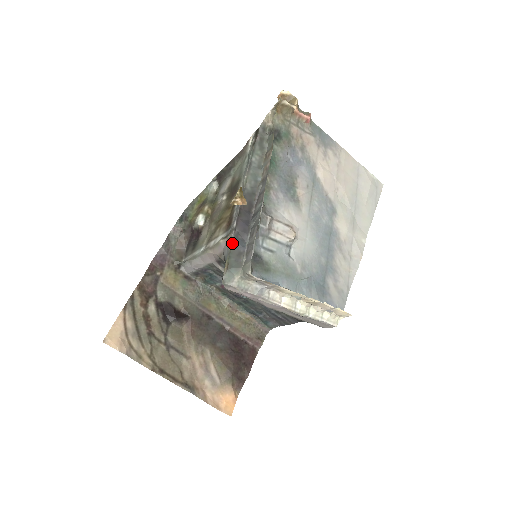
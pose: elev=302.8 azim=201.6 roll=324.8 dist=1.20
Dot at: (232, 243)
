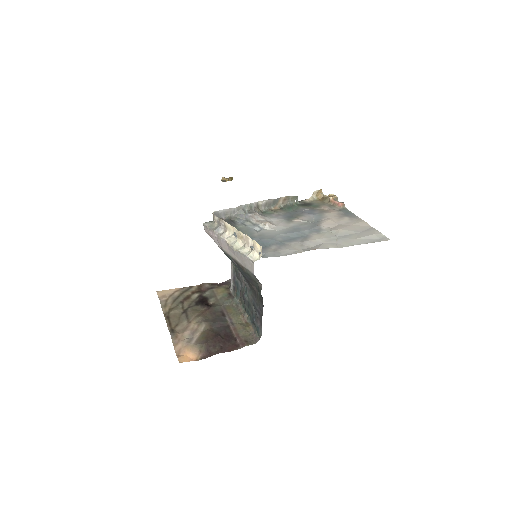
Dot at: occluded
